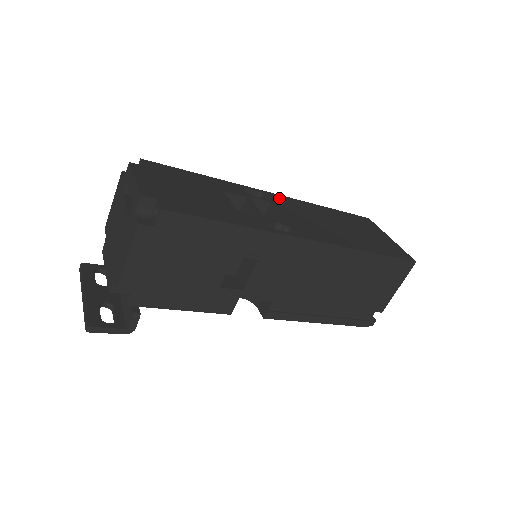
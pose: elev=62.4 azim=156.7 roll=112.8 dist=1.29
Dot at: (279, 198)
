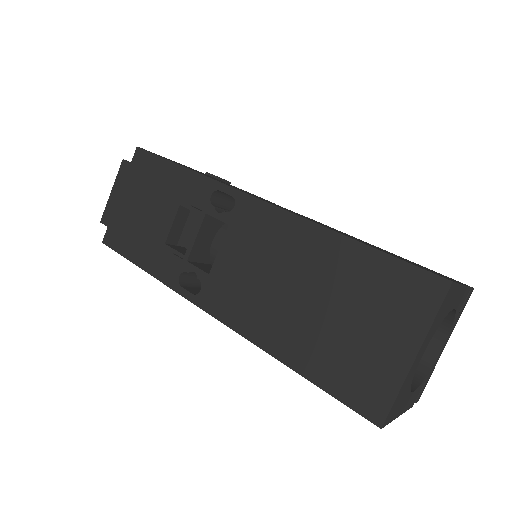
Dot at: (255, 212)
